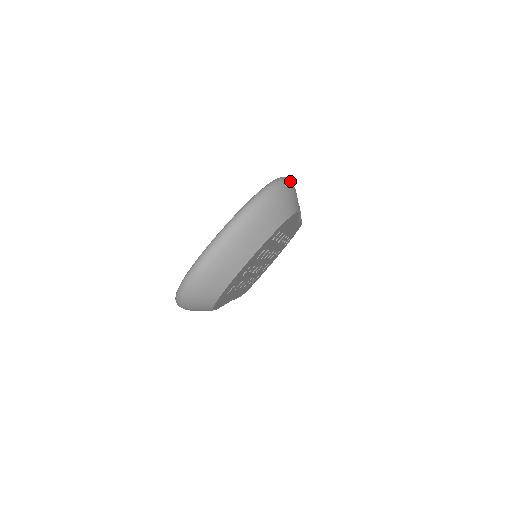
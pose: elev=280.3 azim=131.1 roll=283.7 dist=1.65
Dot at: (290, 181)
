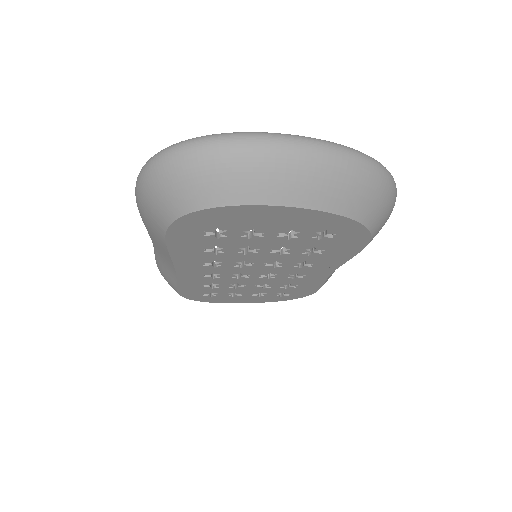
Dot at: occluded
